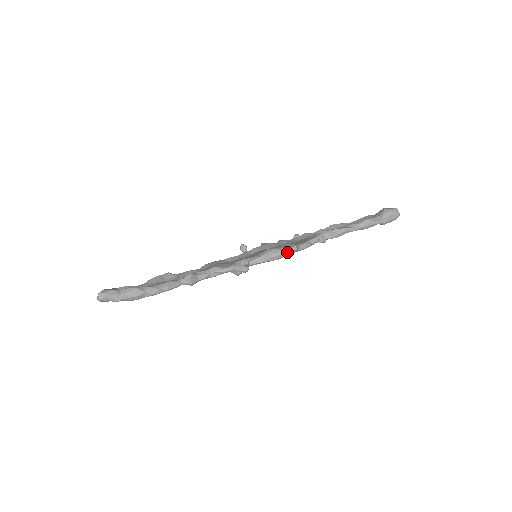
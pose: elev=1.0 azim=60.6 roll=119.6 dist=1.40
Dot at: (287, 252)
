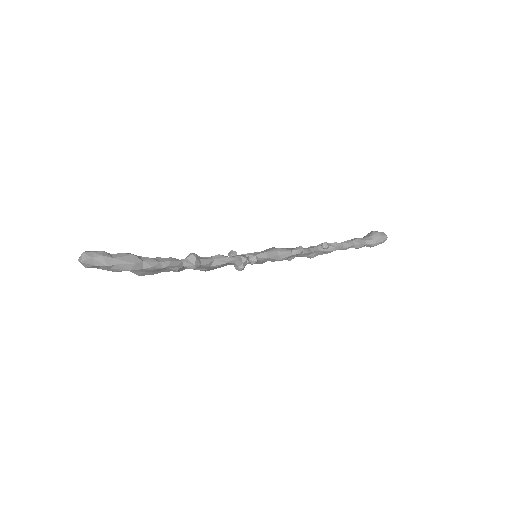
Dot at: (293, 252)
